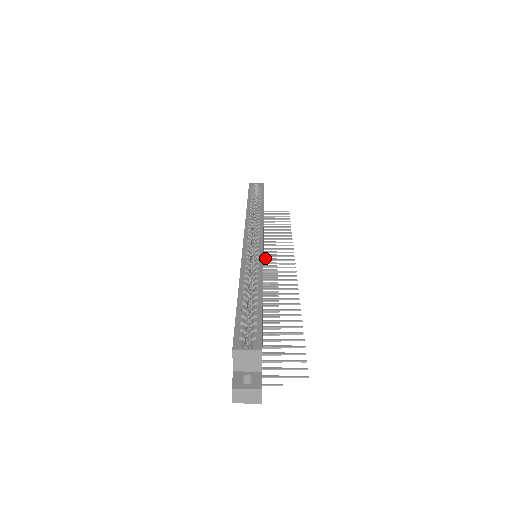
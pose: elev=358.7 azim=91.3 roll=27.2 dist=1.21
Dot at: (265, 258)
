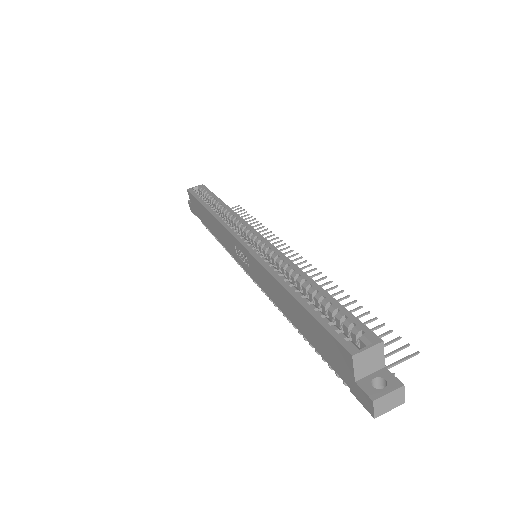
Dot at: occluded
